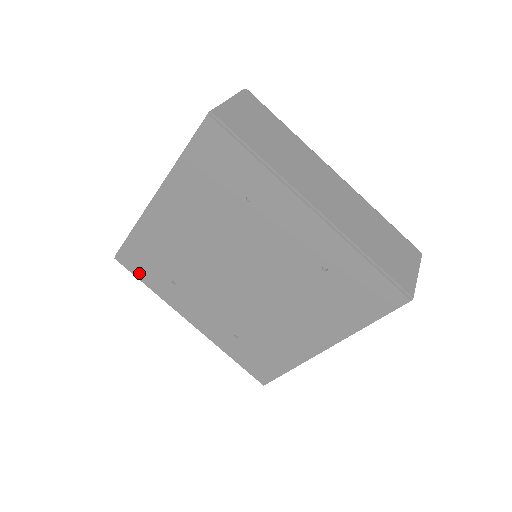
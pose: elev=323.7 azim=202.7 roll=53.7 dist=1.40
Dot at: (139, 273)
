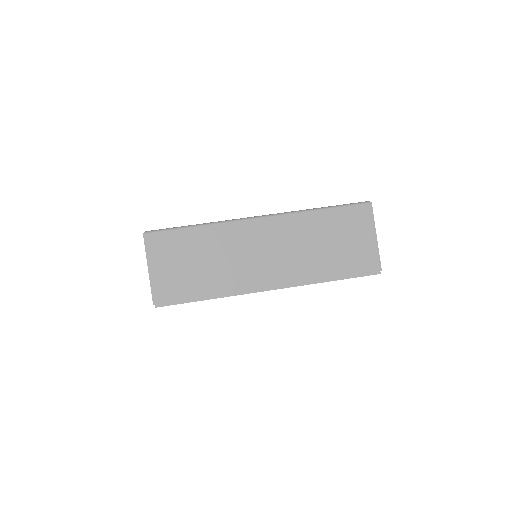
Dot at: occluded
